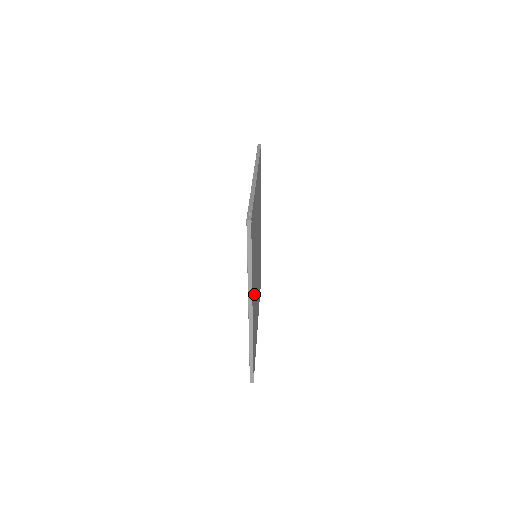
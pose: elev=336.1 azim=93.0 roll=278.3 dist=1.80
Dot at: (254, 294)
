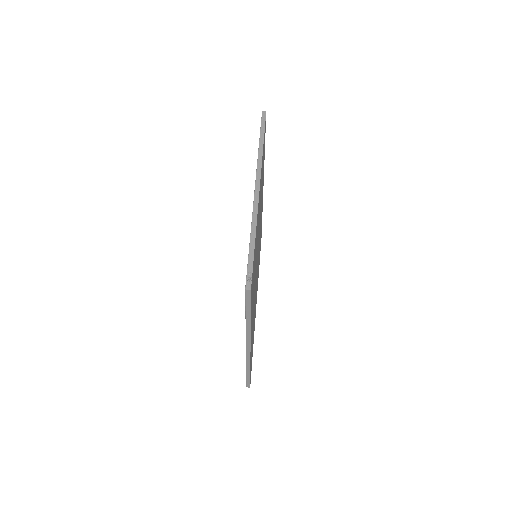
Dot at: occluded
